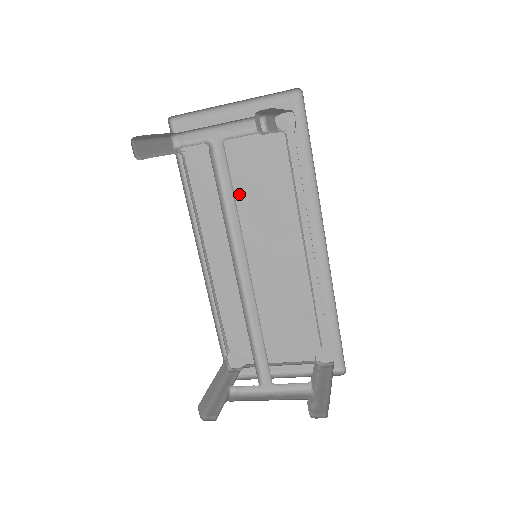
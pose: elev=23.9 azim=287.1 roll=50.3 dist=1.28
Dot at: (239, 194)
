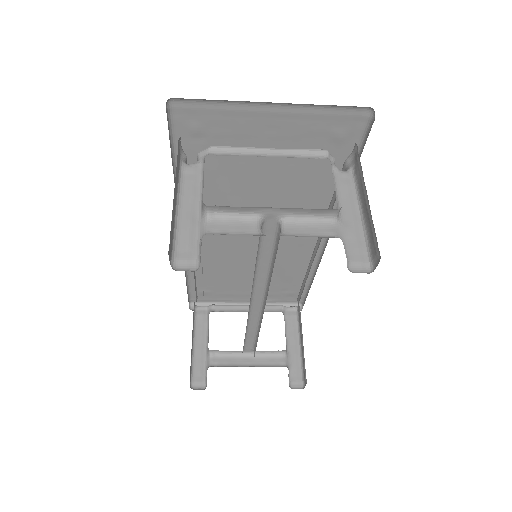
Dot at: (246, 189)
